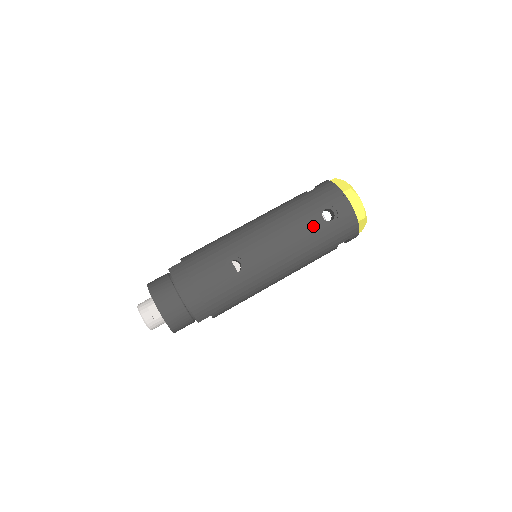
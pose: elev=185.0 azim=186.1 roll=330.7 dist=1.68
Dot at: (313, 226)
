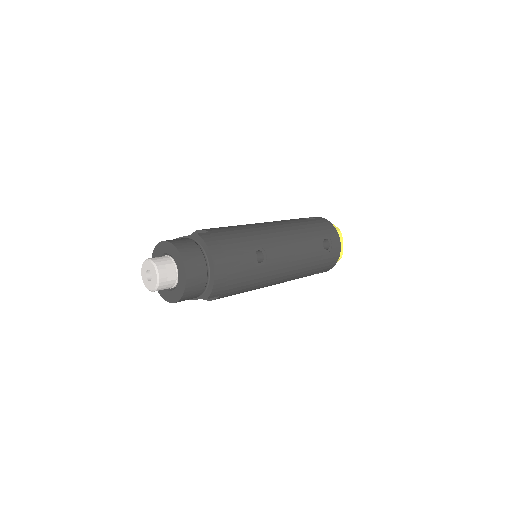
Dot at: (317, 248)
